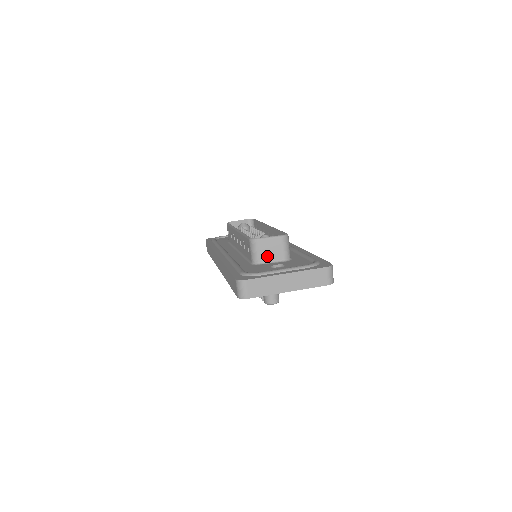
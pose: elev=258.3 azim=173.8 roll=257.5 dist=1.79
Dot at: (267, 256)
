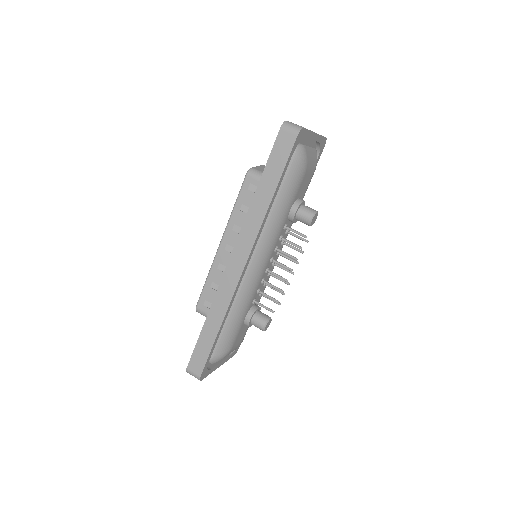
Dot at: occluded
